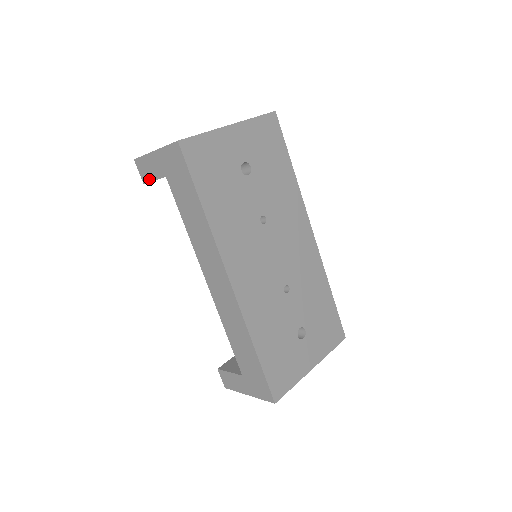
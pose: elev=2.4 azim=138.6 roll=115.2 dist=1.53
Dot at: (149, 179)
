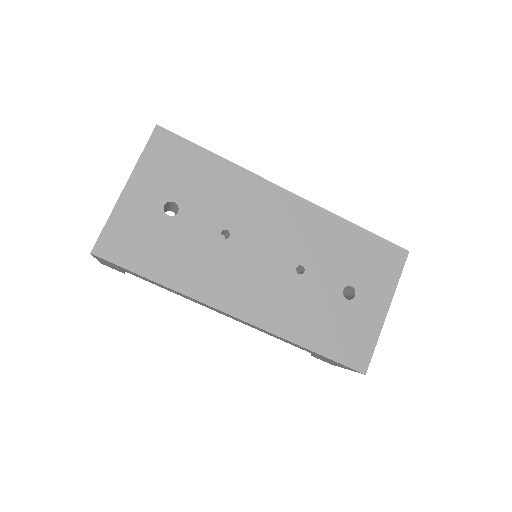
Dot at: occluded
